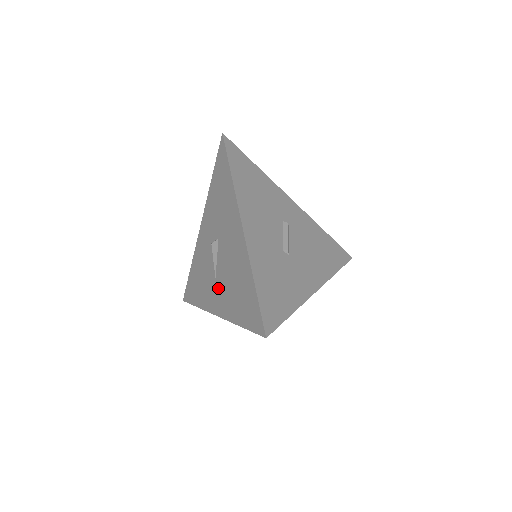
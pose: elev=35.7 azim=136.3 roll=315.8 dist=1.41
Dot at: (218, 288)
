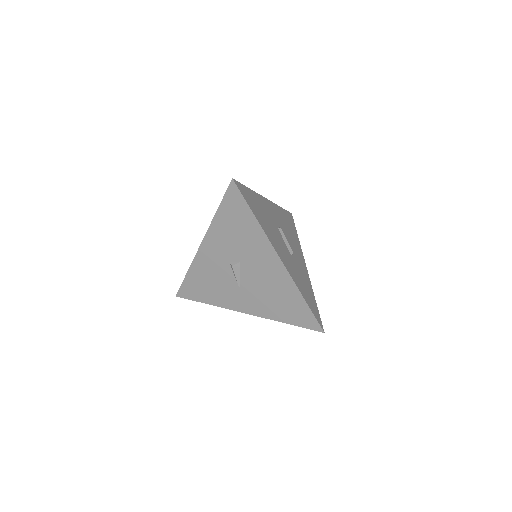
Dot at: (246, 296)
